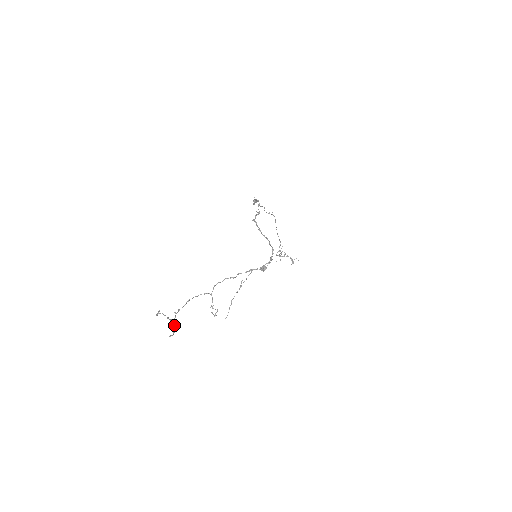
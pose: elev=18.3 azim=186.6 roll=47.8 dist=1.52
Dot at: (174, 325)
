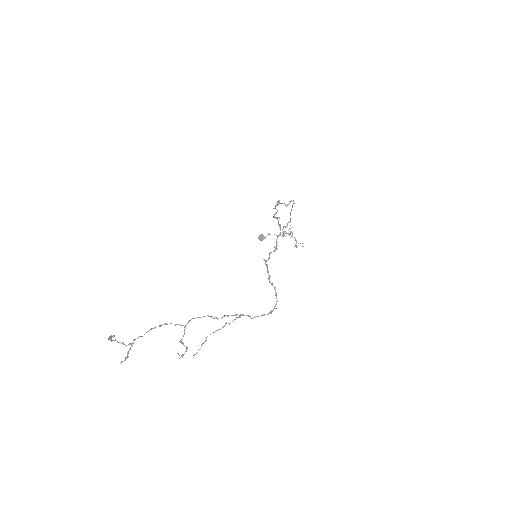
Dot at: (129, 349)
